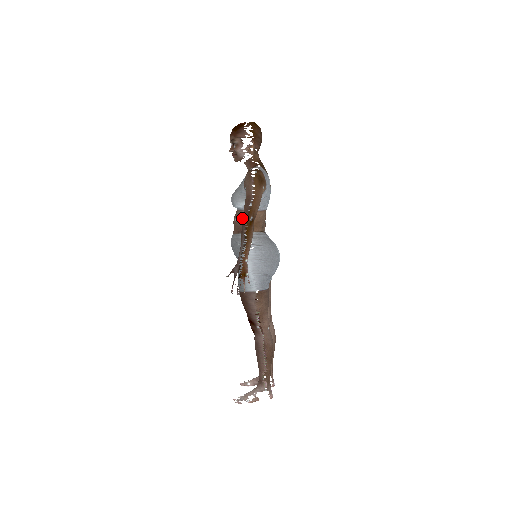
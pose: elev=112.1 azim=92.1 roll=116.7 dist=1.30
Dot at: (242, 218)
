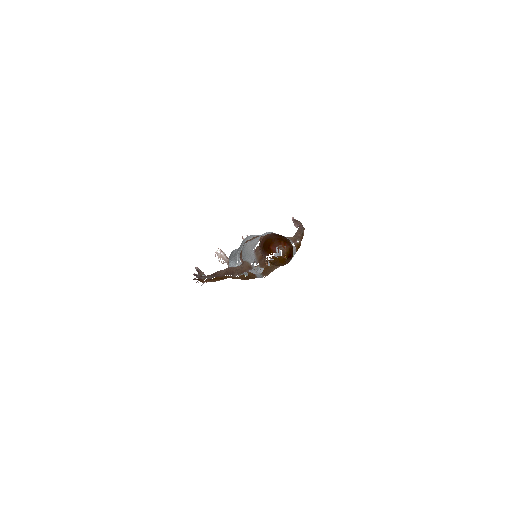
Dot at: occluded
